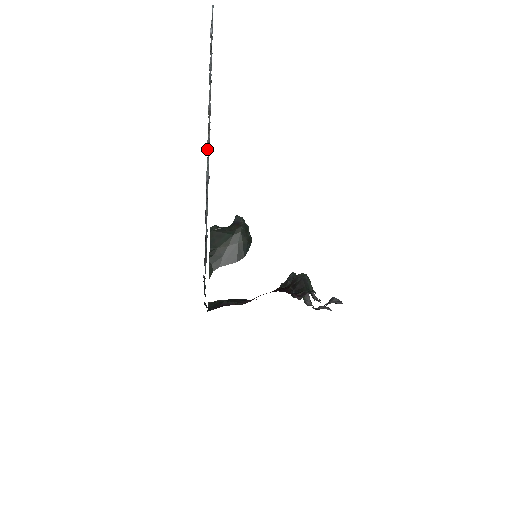
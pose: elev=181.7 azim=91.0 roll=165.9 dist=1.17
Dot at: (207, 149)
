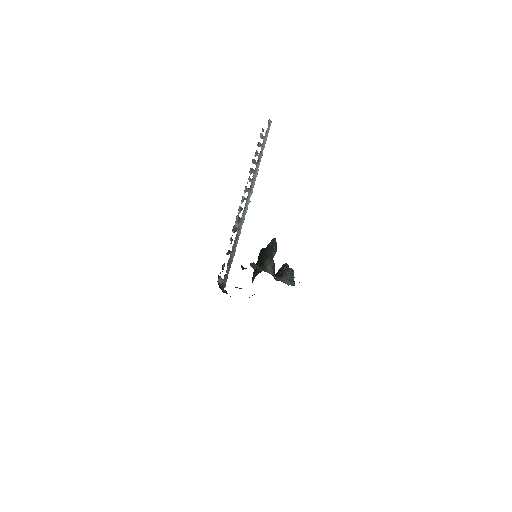
Dot at: (241, 201)
